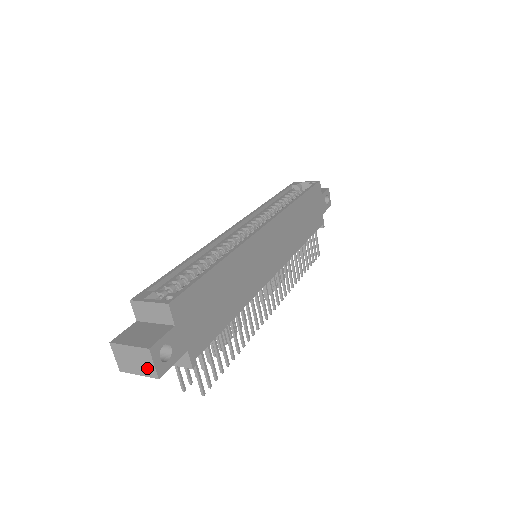
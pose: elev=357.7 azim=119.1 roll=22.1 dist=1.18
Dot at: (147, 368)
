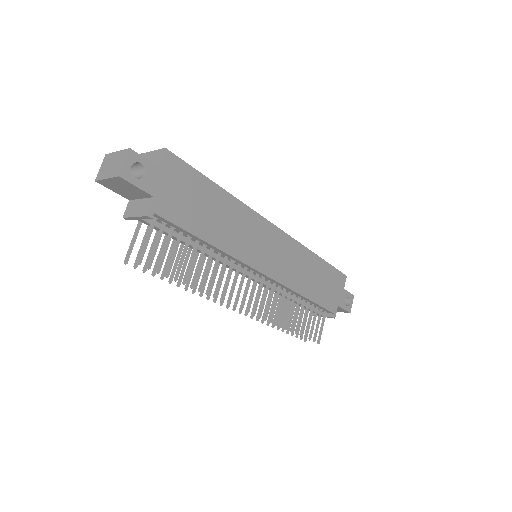
Dot at: (117, 168)
